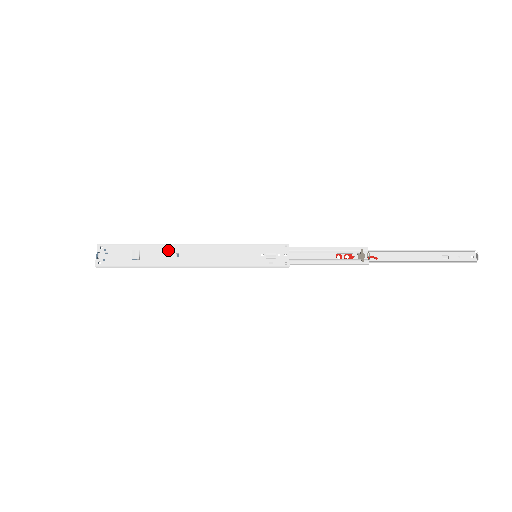
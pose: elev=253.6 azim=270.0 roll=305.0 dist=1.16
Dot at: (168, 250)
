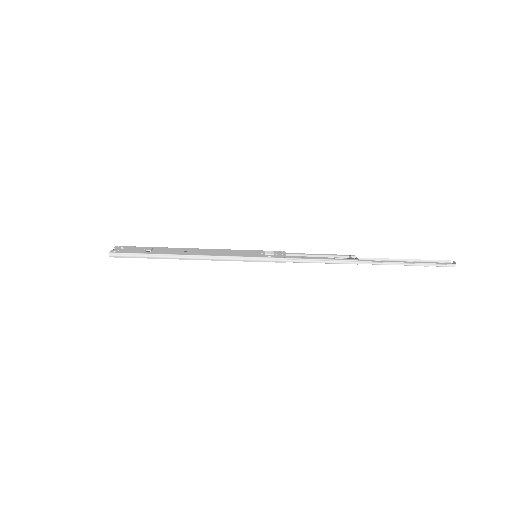
Dot at: (178, 249)
